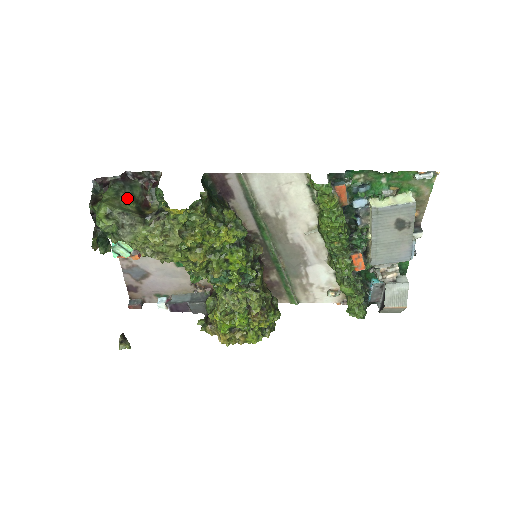
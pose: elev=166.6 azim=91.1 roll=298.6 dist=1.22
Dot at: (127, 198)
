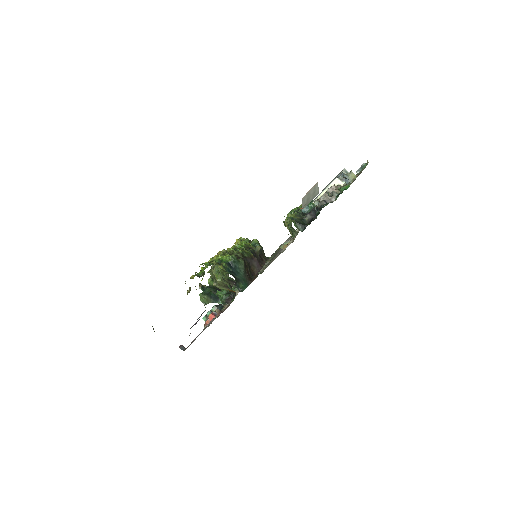
Dot at: occluded
